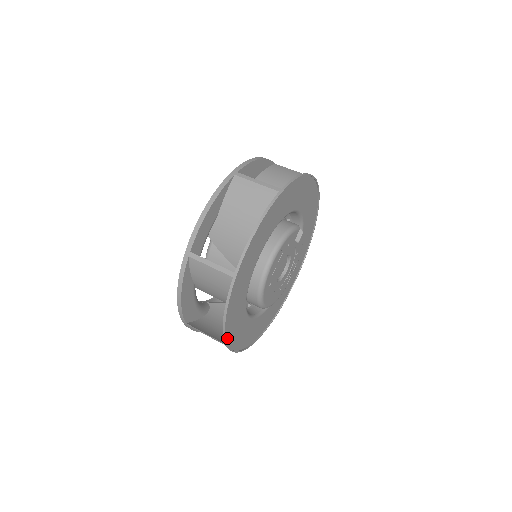
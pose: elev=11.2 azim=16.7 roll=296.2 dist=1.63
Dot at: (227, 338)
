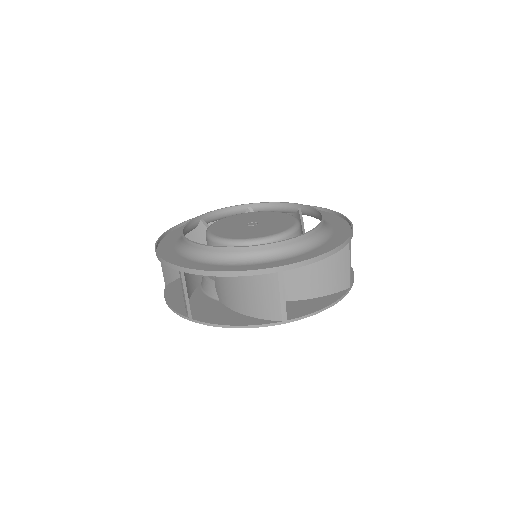
Dot at: (168, 289)
